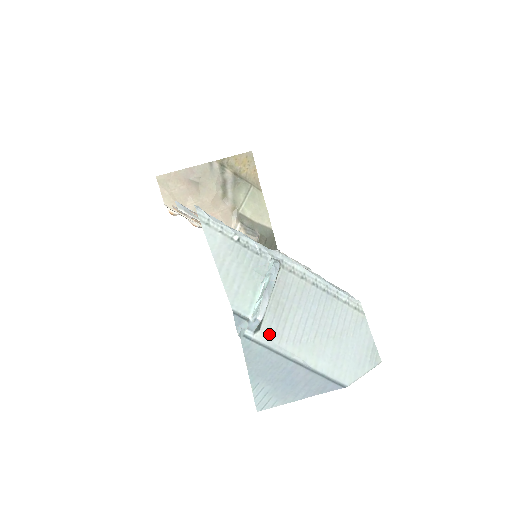
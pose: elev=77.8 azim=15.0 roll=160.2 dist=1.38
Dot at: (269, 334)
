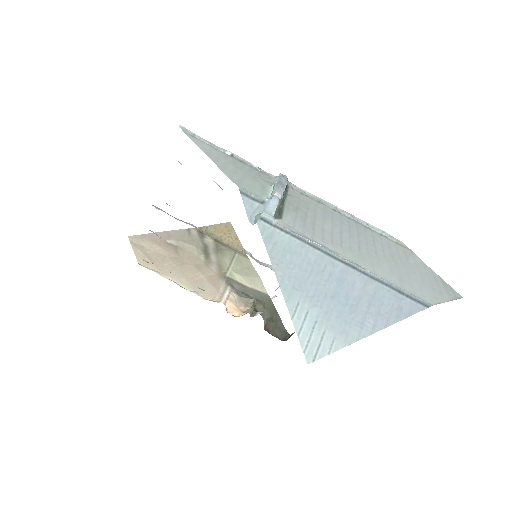
Dot at: (295, 227)
